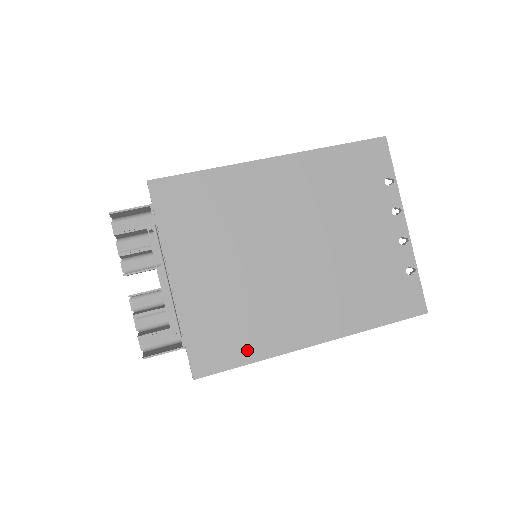
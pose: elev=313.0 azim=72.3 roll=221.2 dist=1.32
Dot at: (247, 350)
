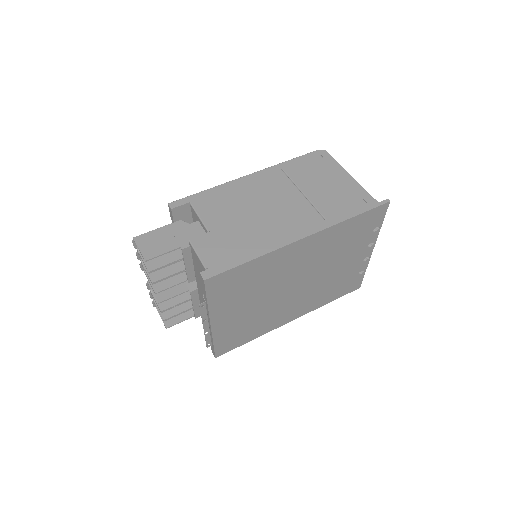
Dot at: (250, 337)
